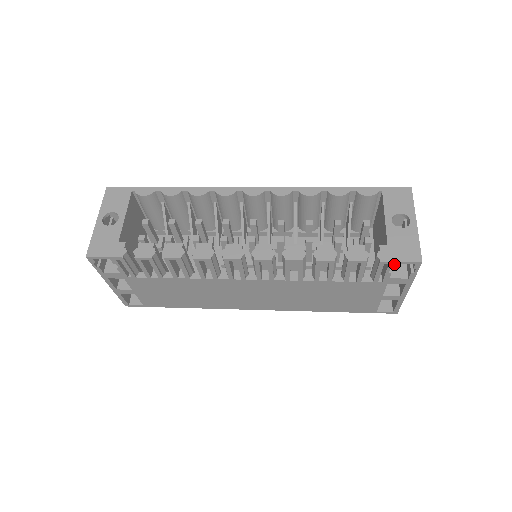
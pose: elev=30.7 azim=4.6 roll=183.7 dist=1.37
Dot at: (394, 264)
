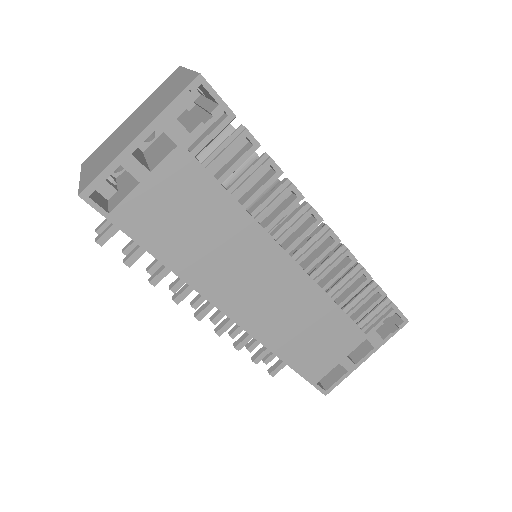
Dot at: (395, 312)
